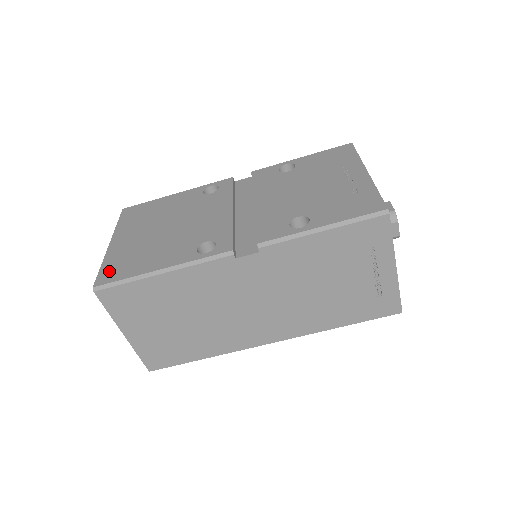
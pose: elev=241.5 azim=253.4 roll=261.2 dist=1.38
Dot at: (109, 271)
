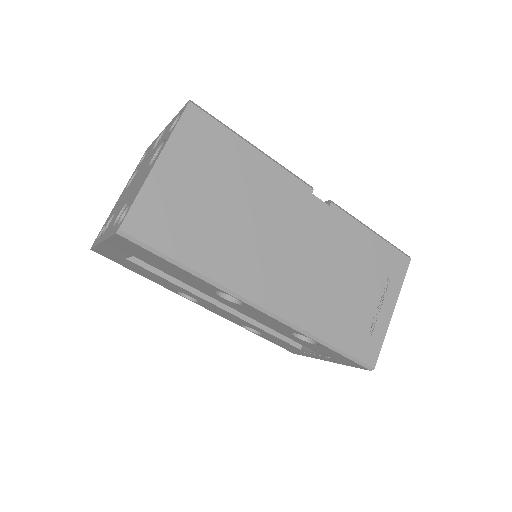
Dot at: occluded
